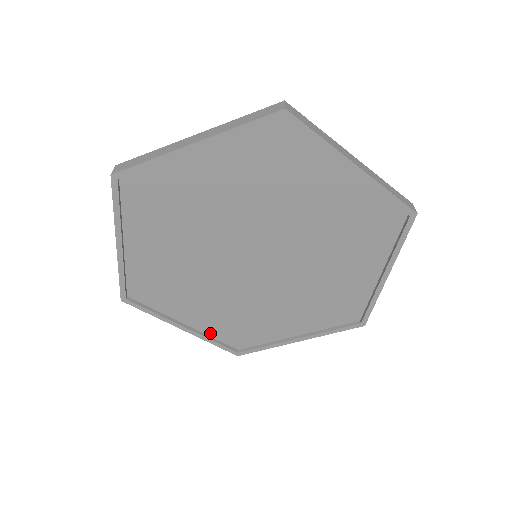
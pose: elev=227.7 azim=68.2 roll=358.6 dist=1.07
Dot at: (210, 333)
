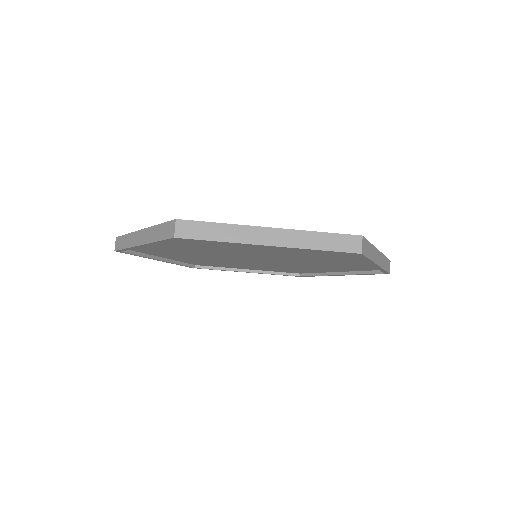
Dot at: occluded
